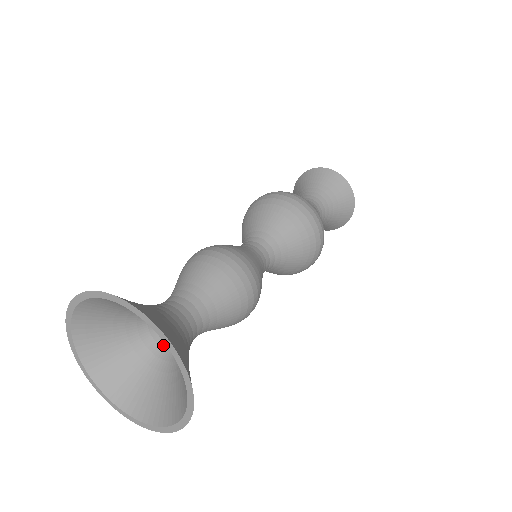
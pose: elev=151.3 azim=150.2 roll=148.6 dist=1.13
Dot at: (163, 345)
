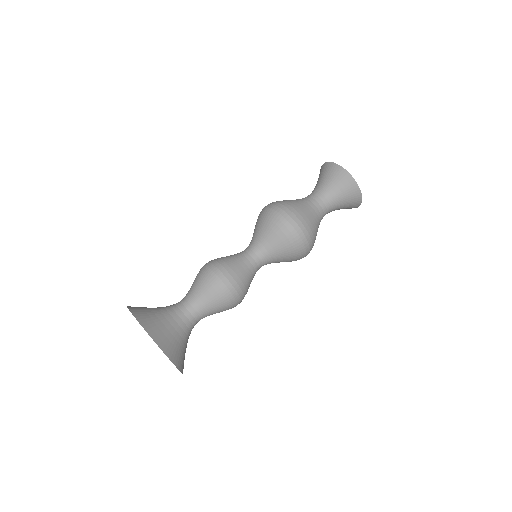
Dot at: occluded
